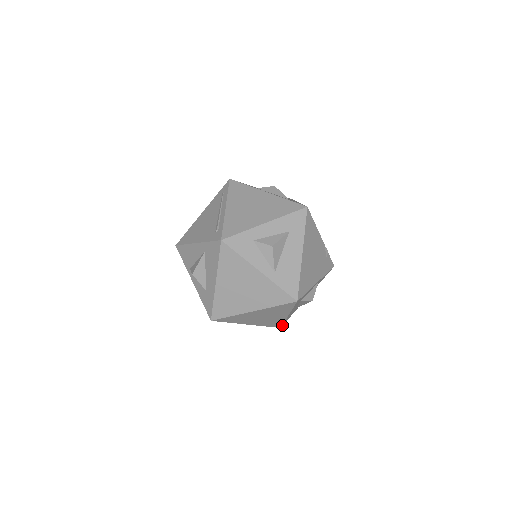
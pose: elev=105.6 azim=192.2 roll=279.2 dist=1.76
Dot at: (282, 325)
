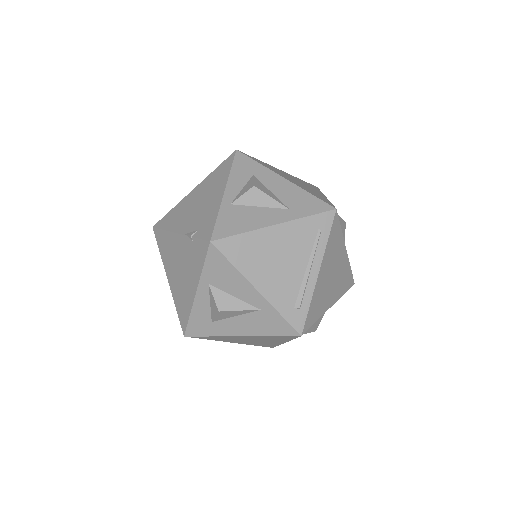
Dot at: occluded
